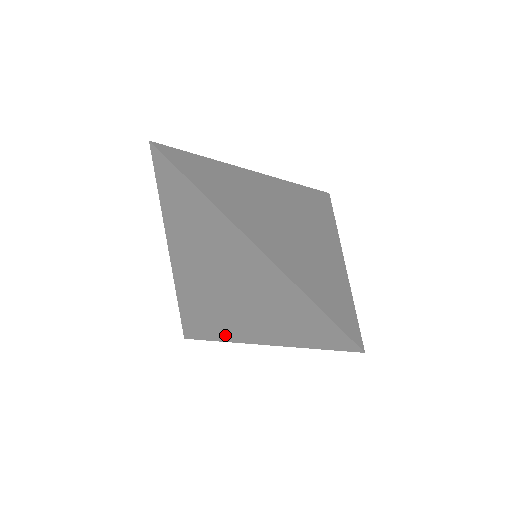
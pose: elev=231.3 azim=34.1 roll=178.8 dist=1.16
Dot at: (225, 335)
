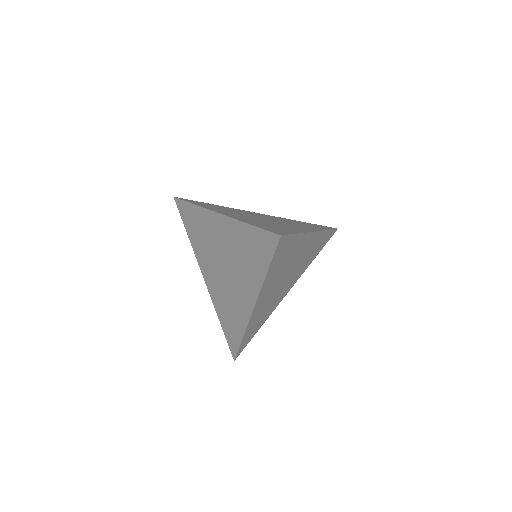
Dot at: (243, 322)
